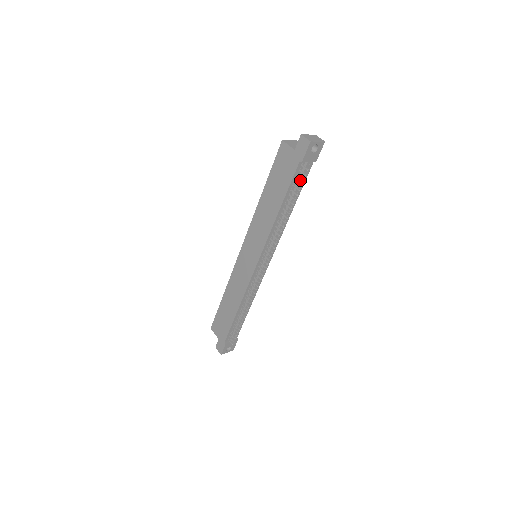
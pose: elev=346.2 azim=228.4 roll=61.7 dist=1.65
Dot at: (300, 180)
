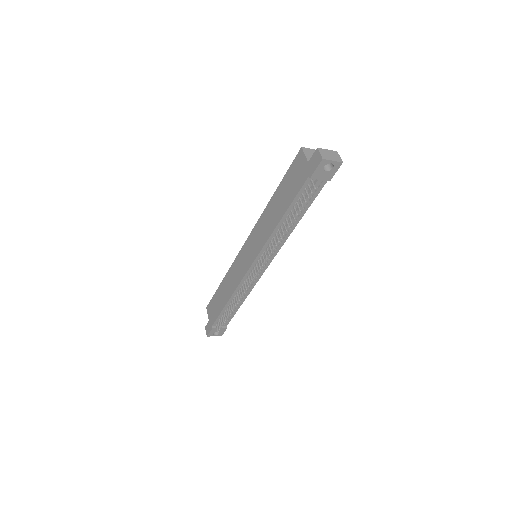
Dot at: occluded
